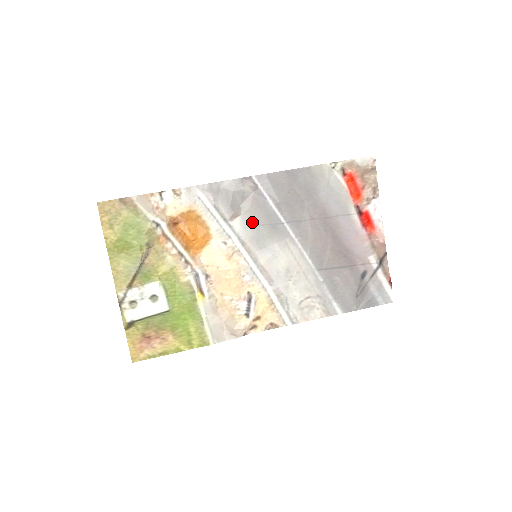
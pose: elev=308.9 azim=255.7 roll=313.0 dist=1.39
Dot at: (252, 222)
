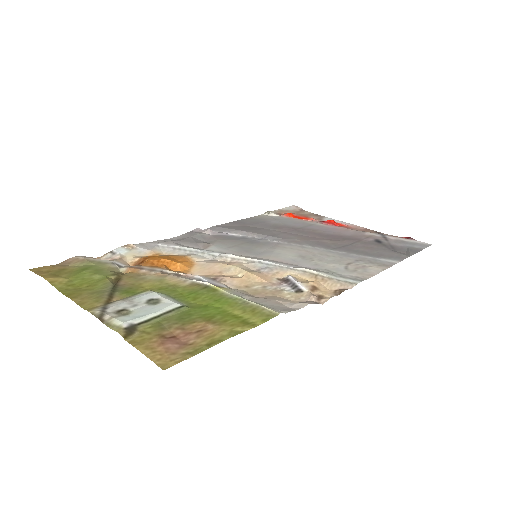
Dot at: (228, 245)
